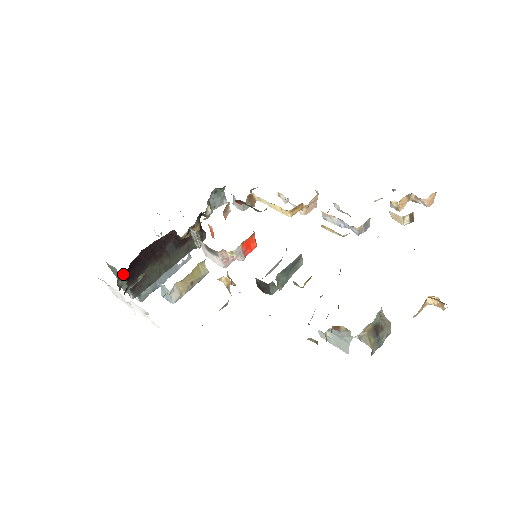
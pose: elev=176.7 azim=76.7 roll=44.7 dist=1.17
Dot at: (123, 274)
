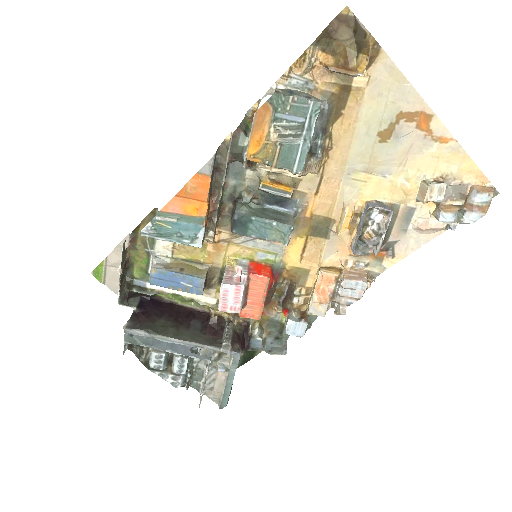
Dot at: (140, 301)
